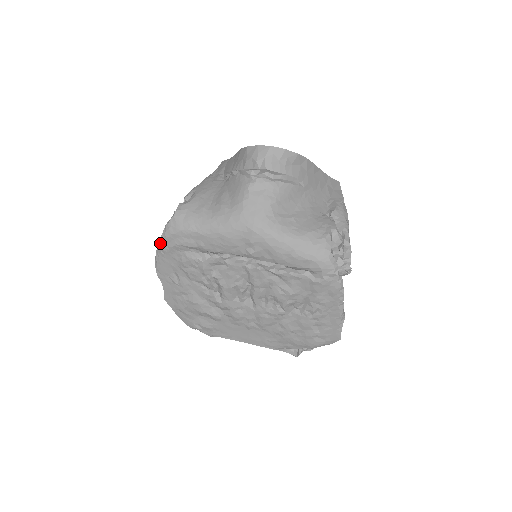
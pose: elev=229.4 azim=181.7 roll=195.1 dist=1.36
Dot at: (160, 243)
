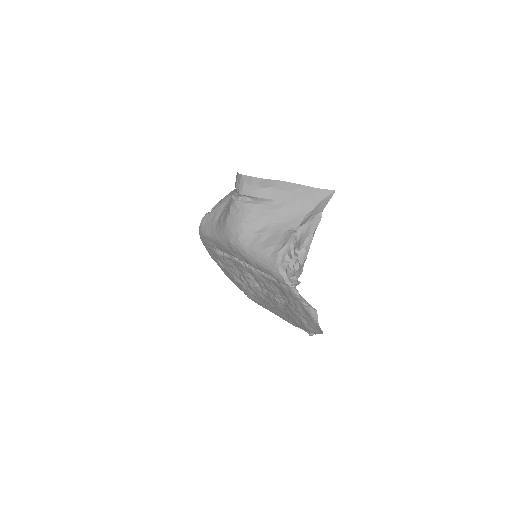
Dot at: (201, 240)
